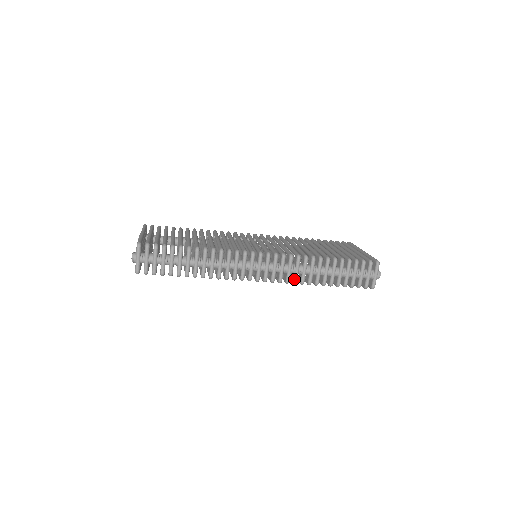
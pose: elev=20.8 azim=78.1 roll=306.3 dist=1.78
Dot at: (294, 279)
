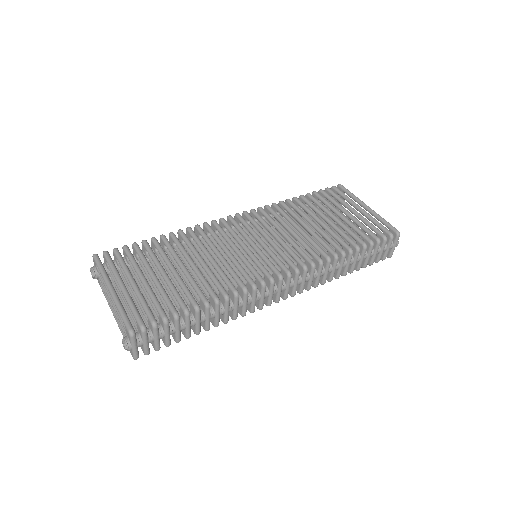
Dot at: (316, 284)
